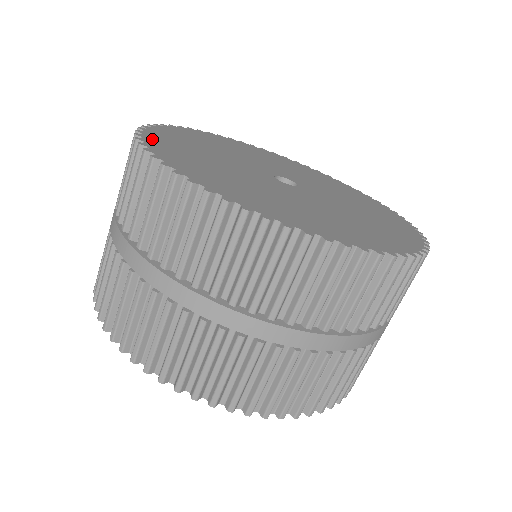
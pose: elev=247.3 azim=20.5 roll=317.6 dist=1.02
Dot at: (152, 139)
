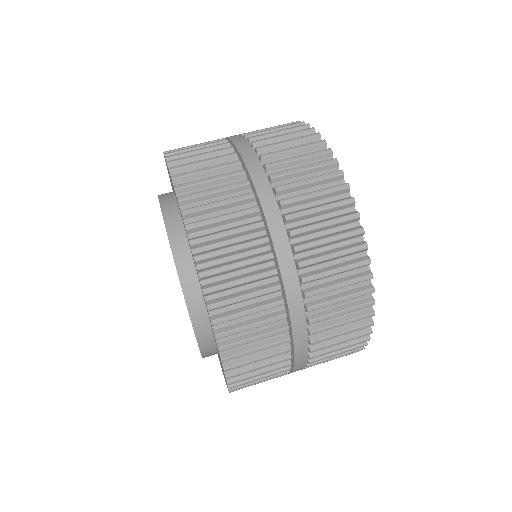
Dot at: occluded
